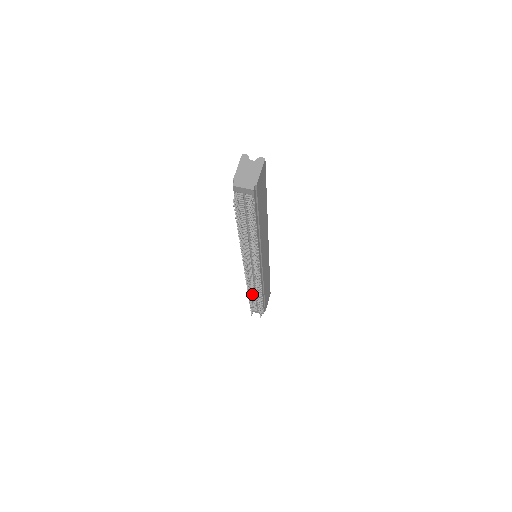
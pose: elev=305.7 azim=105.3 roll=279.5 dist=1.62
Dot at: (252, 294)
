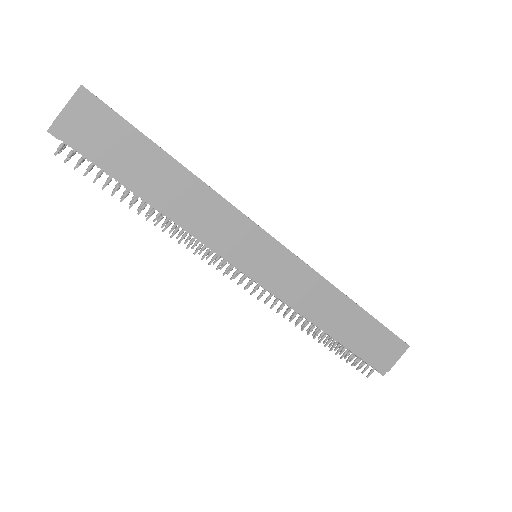
Dot at: occluded
